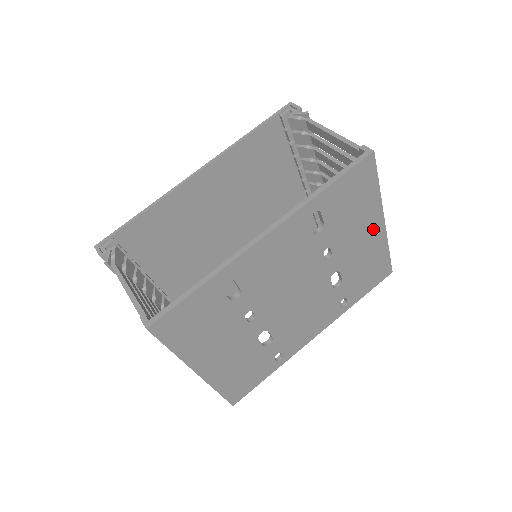
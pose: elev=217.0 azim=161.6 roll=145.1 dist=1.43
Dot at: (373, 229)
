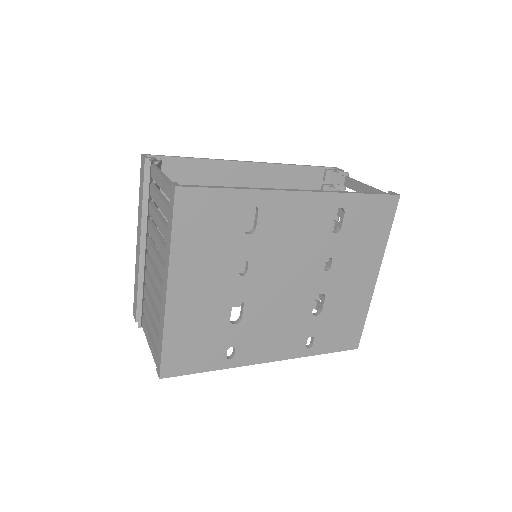
Dot at: (367, 276)
